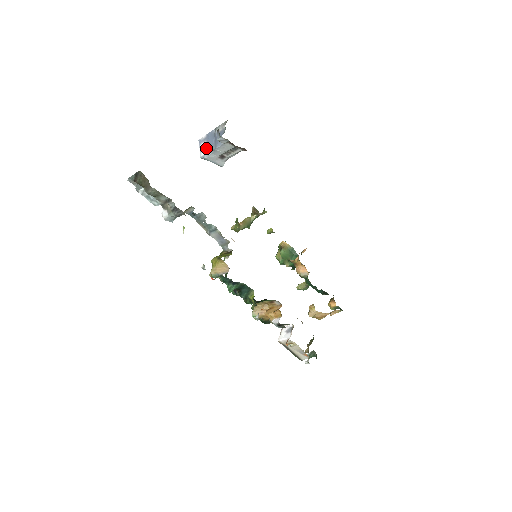
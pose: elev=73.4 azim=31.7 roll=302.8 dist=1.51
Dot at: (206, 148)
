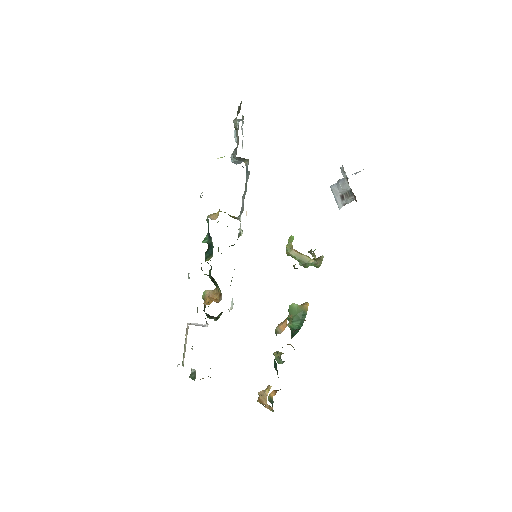
Dot at: occluded
